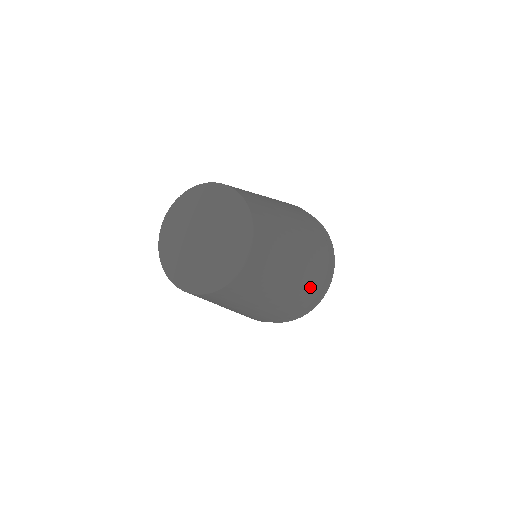
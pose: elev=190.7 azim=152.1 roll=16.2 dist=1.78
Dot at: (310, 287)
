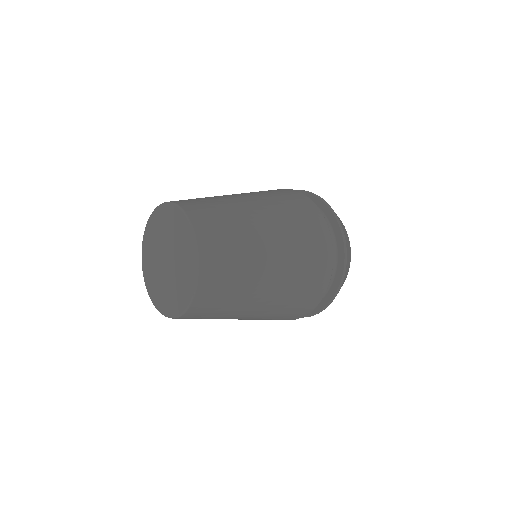
Dot at: (286, 316)
